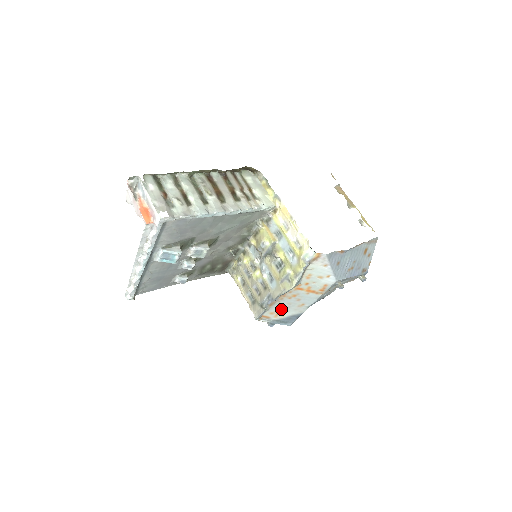
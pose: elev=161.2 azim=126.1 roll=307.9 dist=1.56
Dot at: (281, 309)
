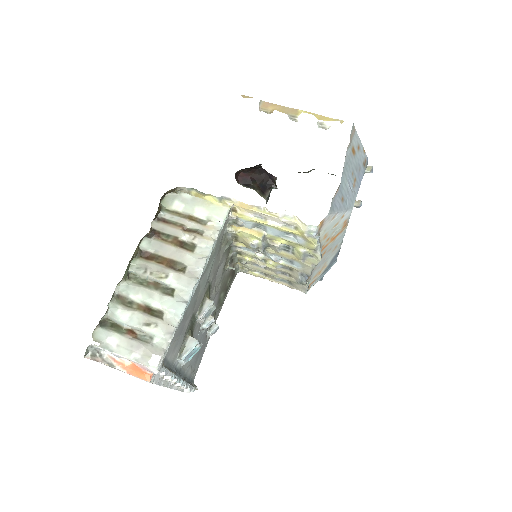
Dot at: (320, 268)
